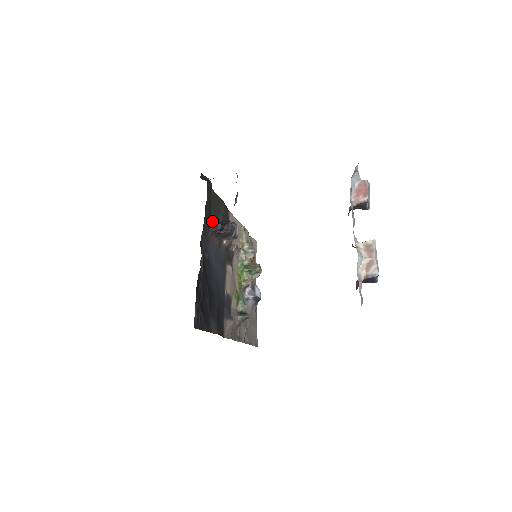
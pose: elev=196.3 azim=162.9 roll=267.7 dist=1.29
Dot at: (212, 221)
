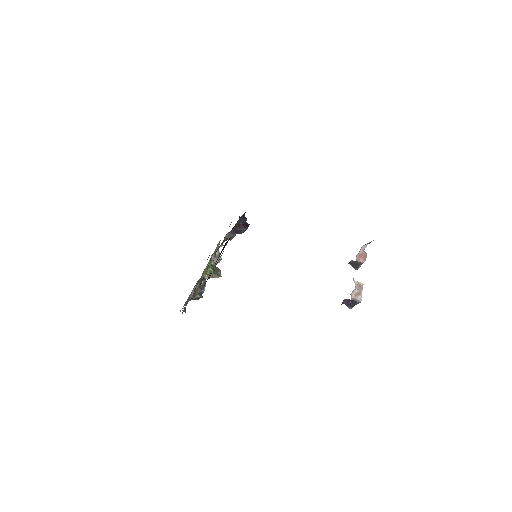
Dot at: occluded
